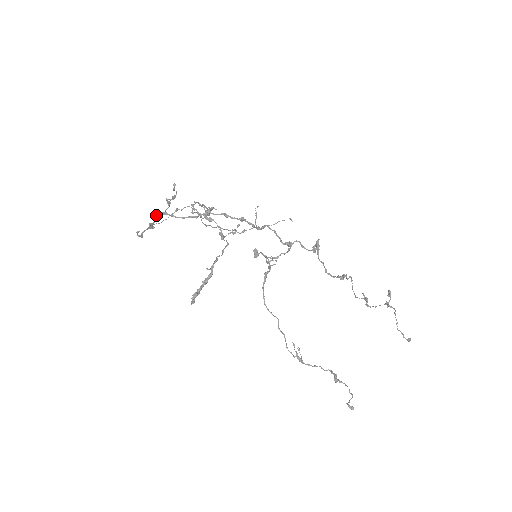
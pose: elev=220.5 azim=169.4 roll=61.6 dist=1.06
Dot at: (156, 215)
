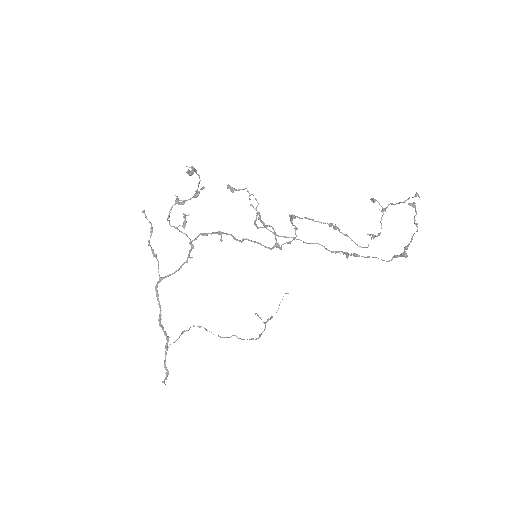
Dot at: (155, 289)
